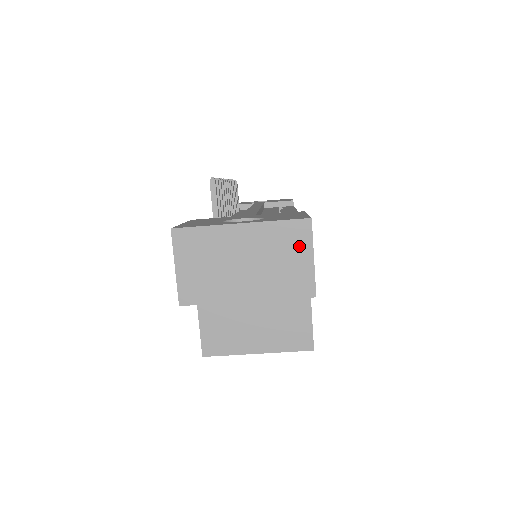
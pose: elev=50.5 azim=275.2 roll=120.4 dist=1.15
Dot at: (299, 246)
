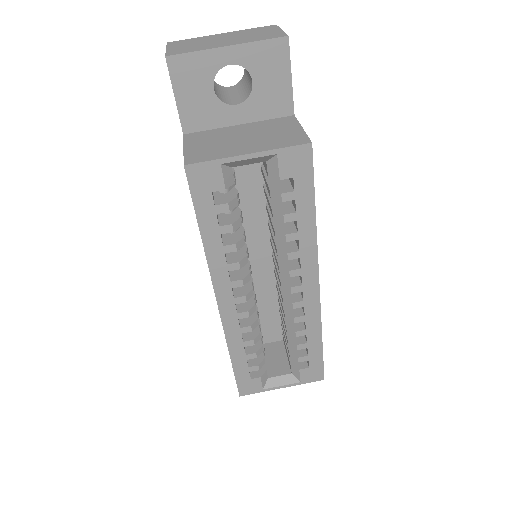
Dot at: (269, 30)
